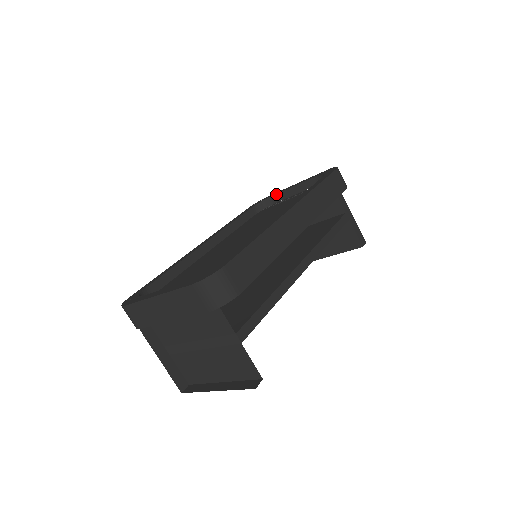
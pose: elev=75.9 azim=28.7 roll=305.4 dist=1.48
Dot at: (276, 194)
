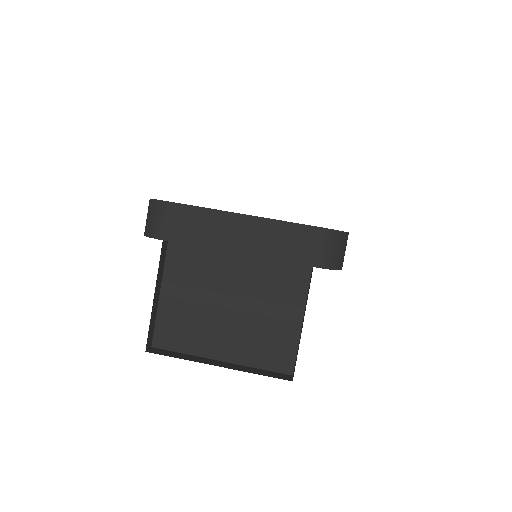
Dot at: occluded
